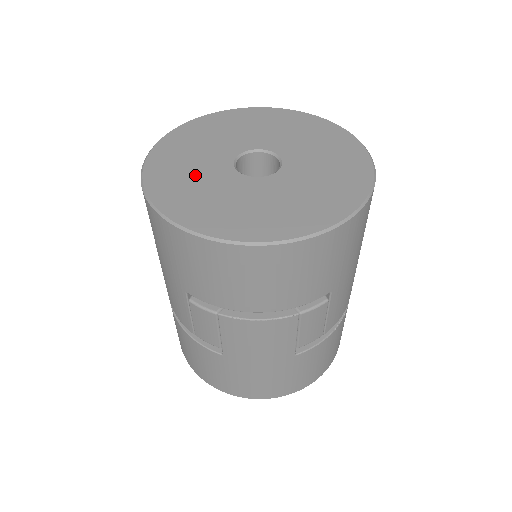
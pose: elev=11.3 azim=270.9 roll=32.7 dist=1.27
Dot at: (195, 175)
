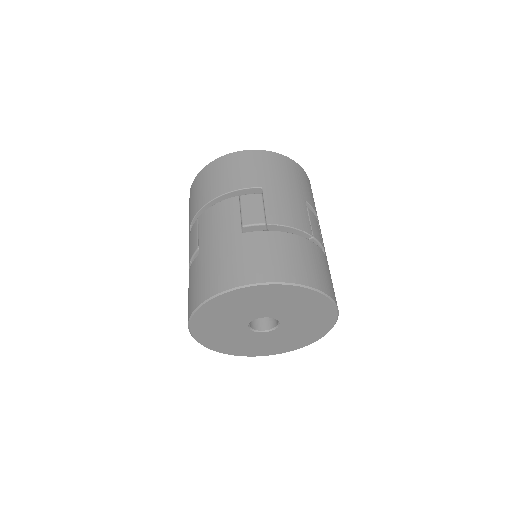
Dot at: occluded
